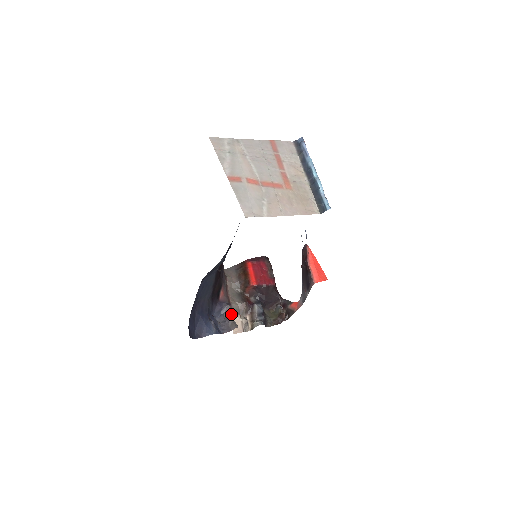
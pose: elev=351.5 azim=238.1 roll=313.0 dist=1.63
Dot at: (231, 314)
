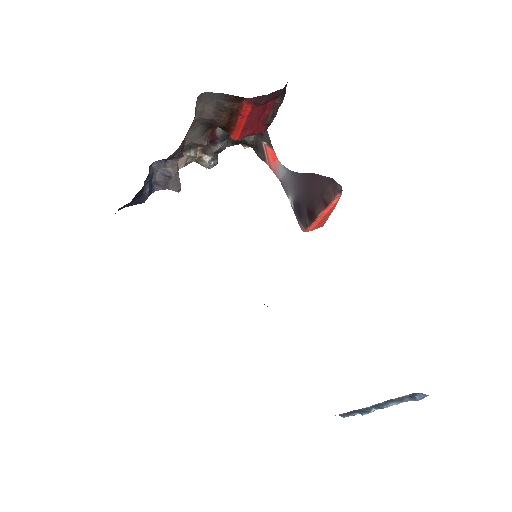
Dot at: occluded
